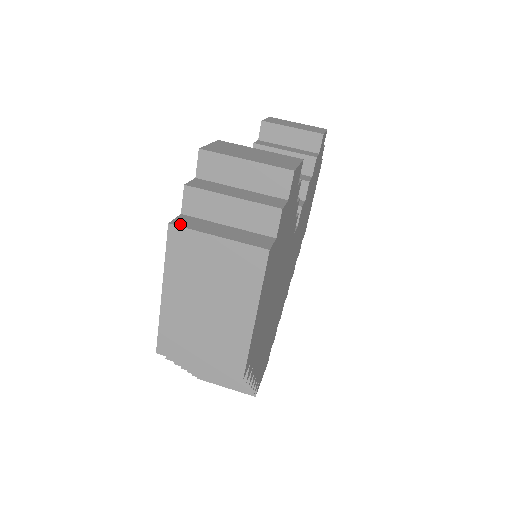
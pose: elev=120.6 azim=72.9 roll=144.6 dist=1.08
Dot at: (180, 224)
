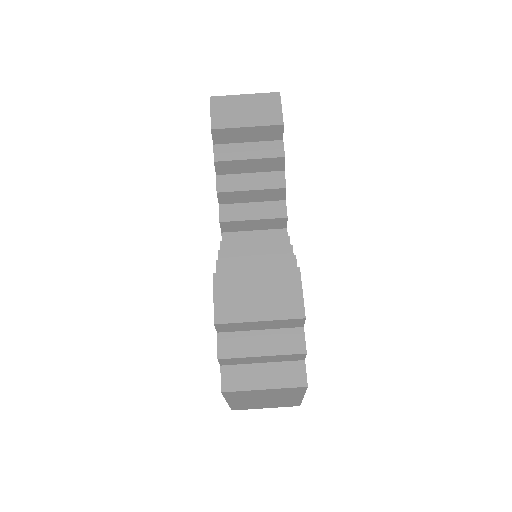
Dot at: (229, 388)
